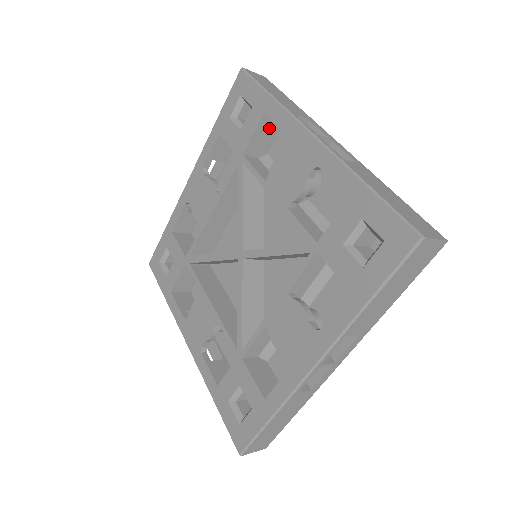
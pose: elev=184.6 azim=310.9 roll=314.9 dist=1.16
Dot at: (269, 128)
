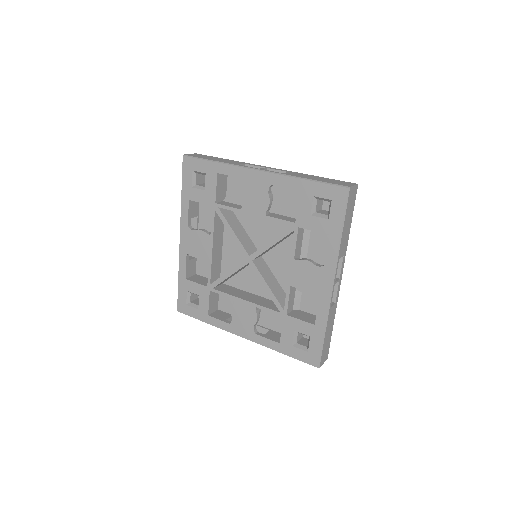
Dot at: (222, 180)
